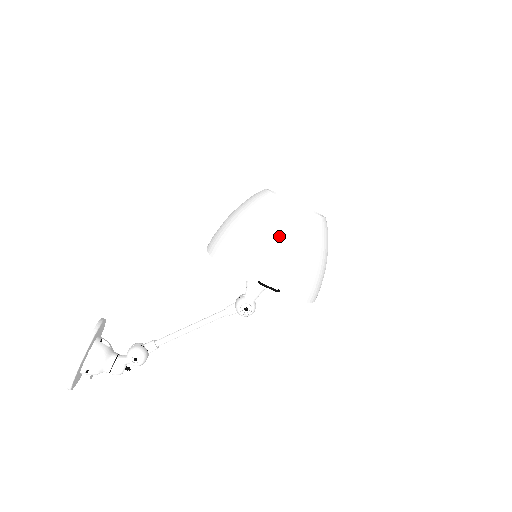
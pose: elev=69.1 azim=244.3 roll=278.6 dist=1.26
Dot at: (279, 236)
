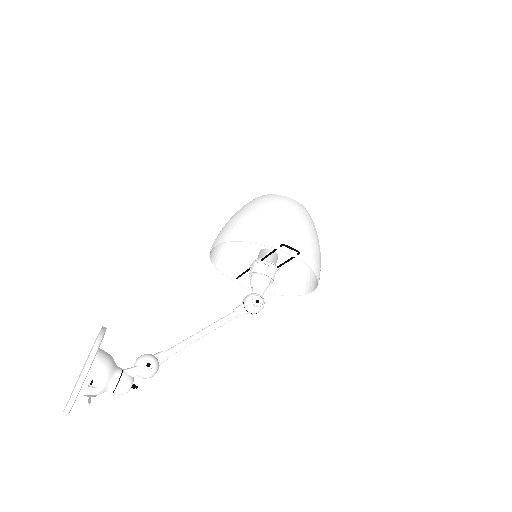
Dot at: (287, 213)
